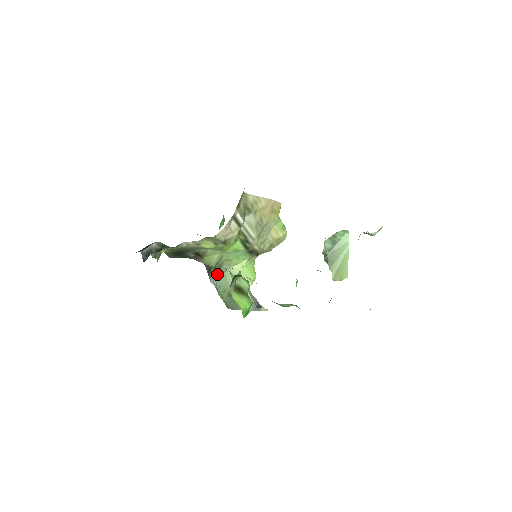
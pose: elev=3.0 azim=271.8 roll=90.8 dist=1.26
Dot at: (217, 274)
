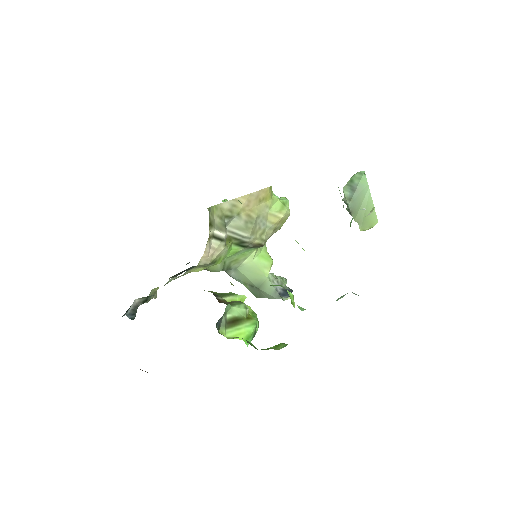
Dot at: (231, 271)
